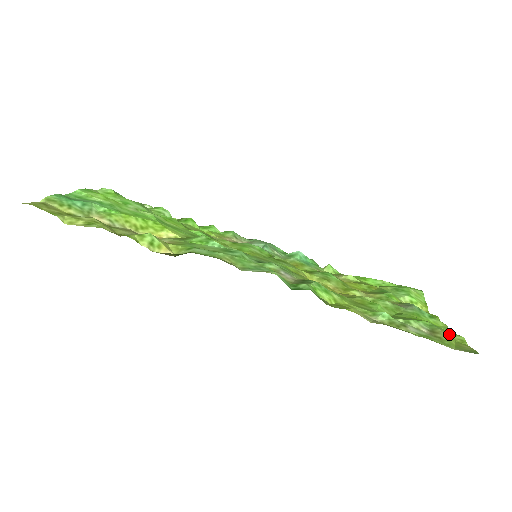
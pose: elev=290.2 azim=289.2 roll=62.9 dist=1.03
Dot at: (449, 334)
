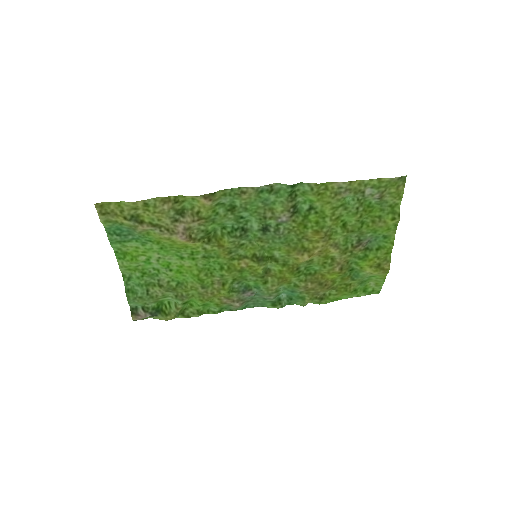
Dot at: (391, 200)
